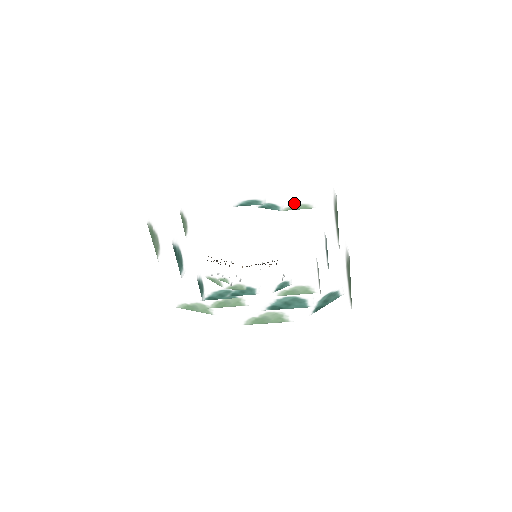
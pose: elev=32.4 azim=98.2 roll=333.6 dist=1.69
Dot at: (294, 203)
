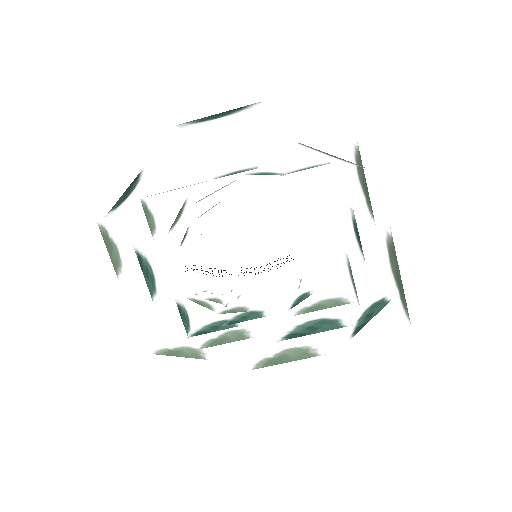
Dot at: occluded
